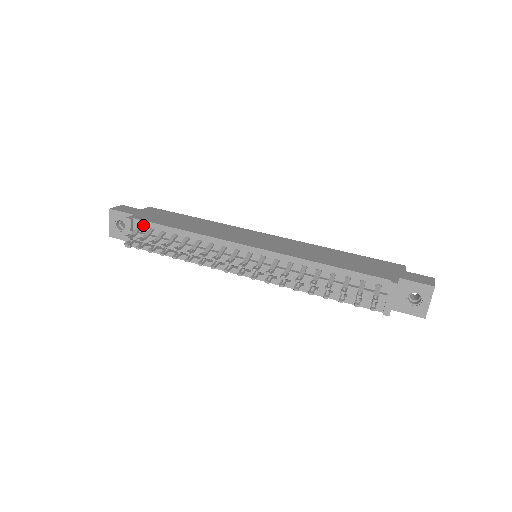
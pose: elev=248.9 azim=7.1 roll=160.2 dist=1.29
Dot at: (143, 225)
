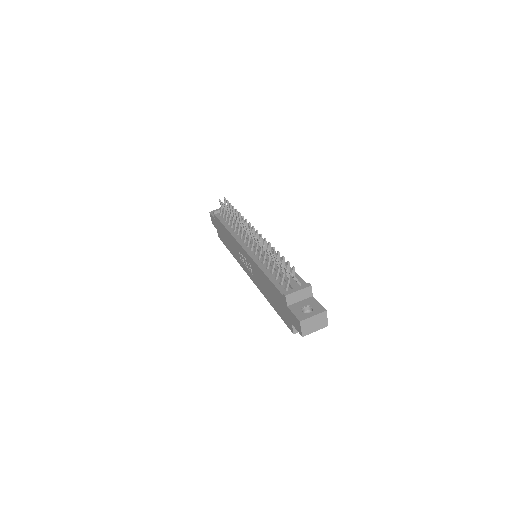
Dot at: occluded
